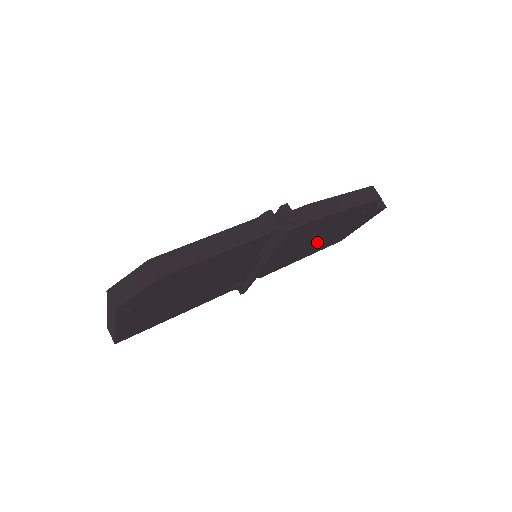
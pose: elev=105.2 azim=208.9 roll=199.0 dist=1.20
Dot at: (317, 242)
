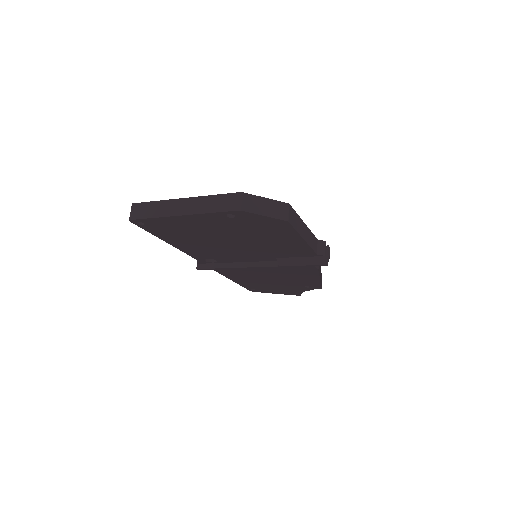
Dot at: (265, 280)
